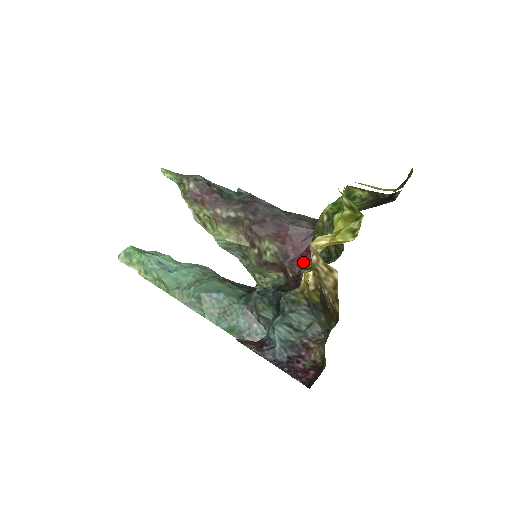
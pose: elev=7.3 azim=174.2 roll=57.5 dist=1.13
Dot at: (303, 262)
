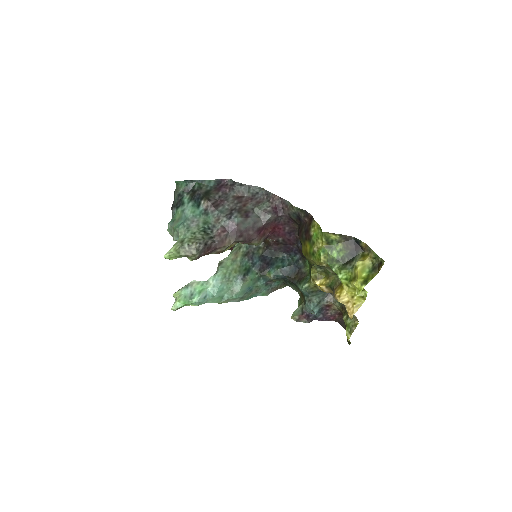
Dot at: (278, 235)
